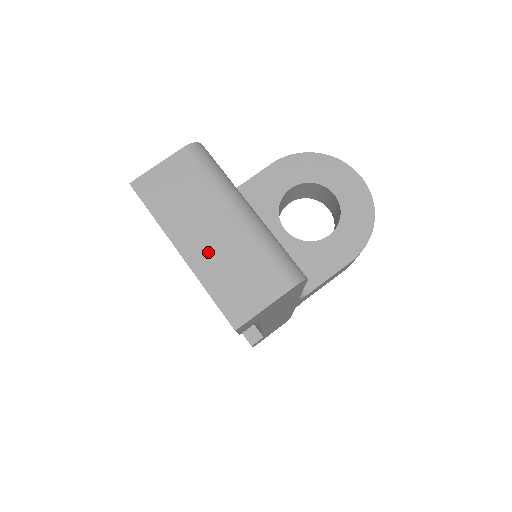
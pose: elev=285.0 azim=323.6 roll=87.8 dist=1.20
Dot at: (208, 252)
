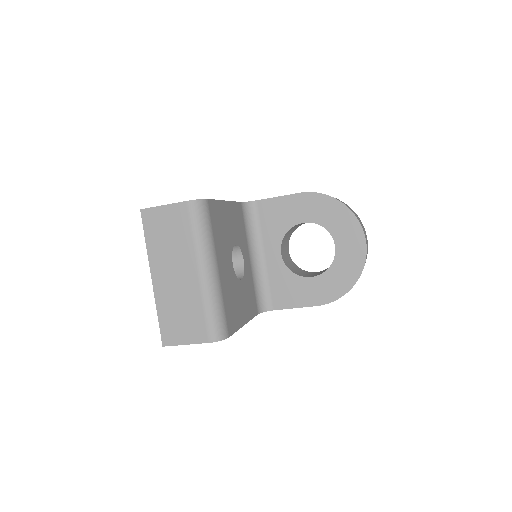
Dot at: (169, 288)
